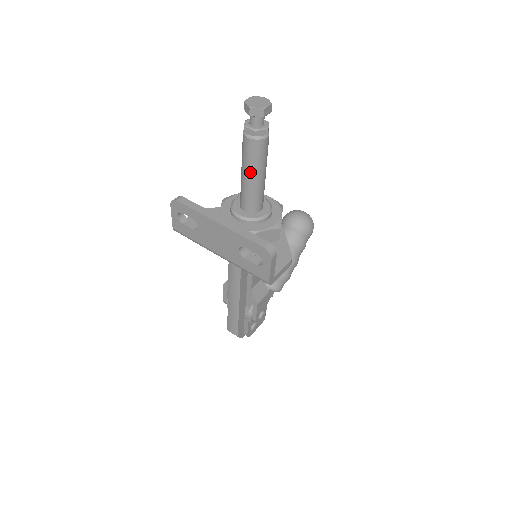
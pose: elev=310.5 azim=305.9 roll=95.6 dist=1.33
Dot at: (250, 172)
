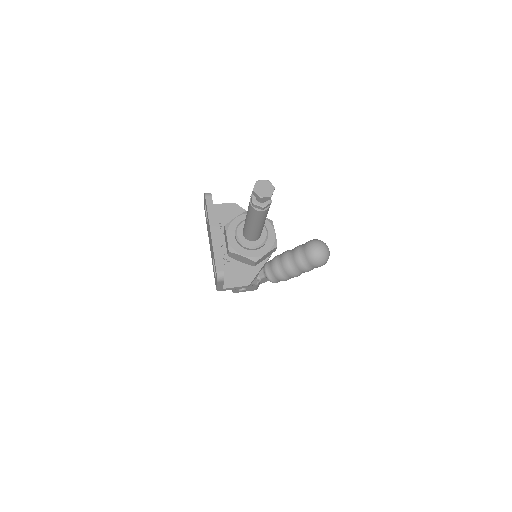
Dot at: (248, 219)
